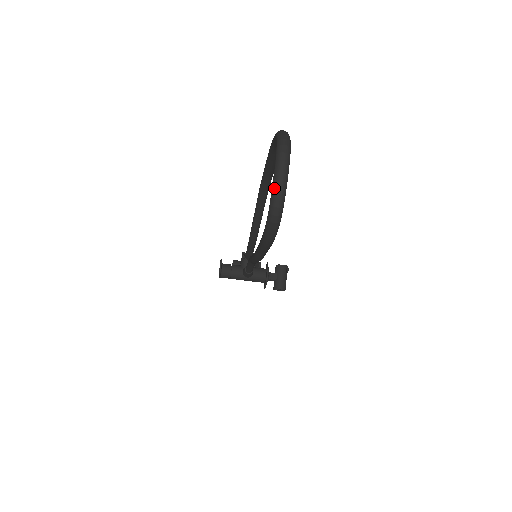
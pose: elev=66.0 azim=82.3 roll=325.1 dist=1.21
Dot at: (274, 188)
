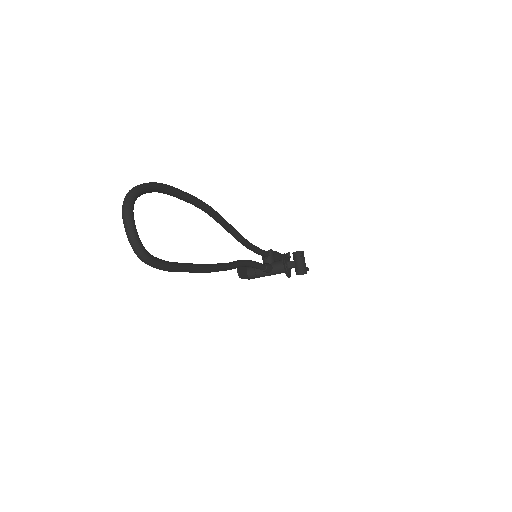
Dot at: occluded
